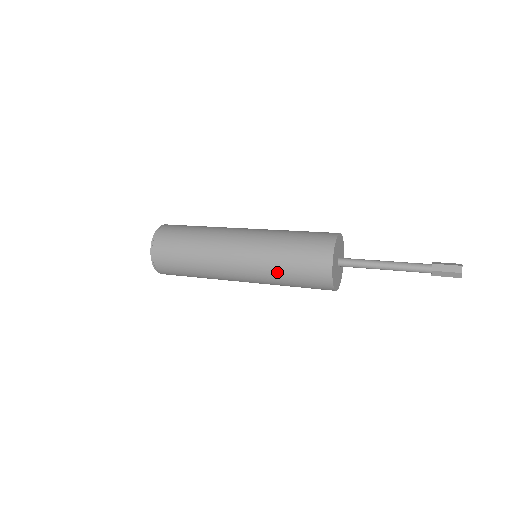
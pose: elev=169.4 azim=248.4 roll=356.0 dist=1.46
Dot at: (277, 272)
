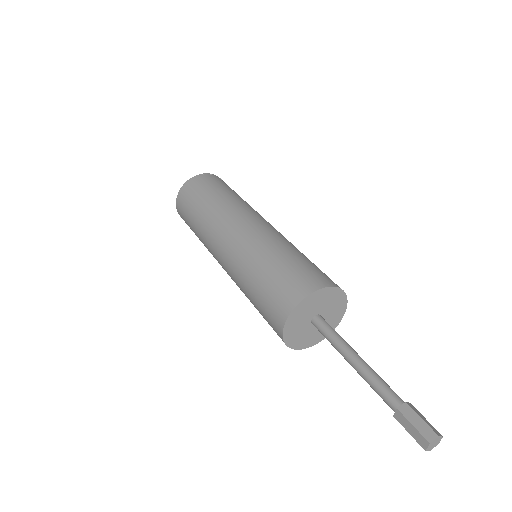
Dot at: (249, 274)
